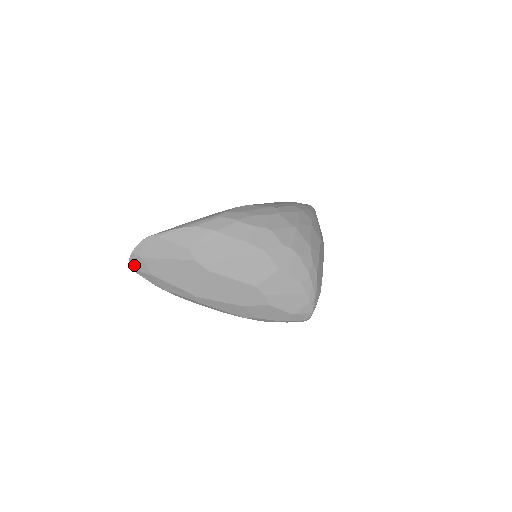
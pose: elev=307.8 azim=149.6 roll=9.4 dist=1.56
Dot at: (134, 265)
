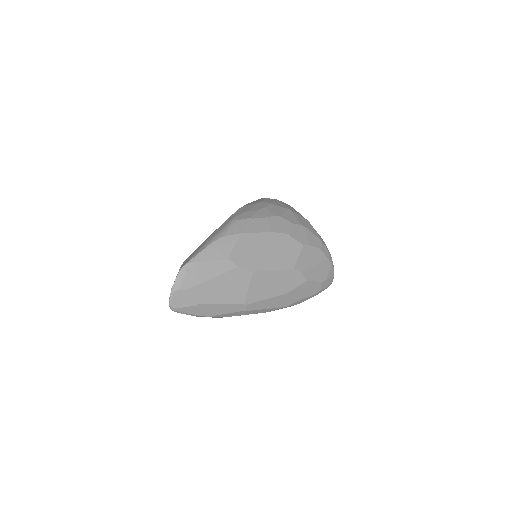
Dot at: (176, 304)
